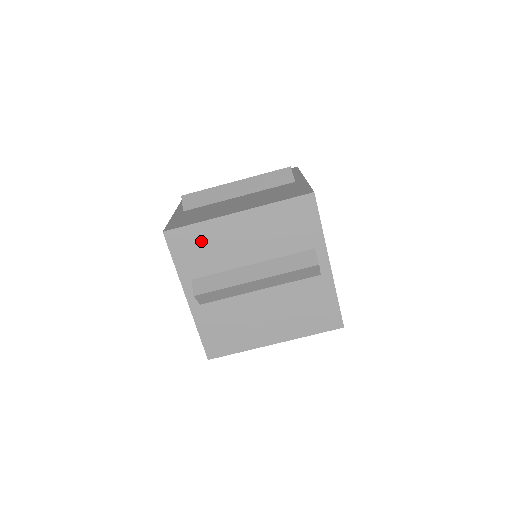
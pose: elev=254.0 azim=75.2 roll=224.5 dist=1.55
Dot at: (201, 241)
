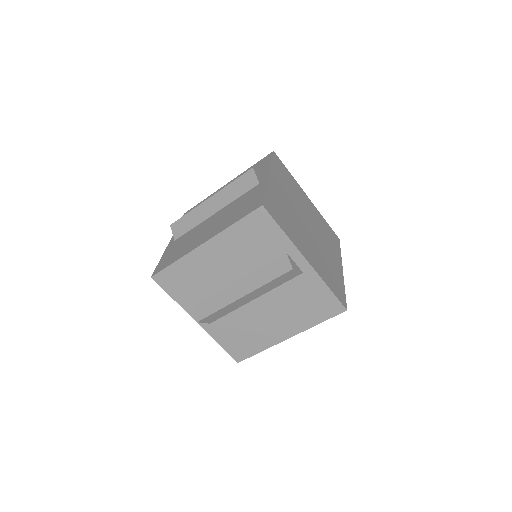
Dot at: (185, 275)
